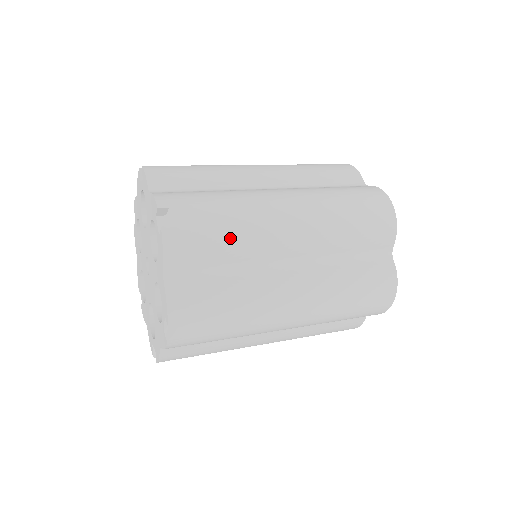
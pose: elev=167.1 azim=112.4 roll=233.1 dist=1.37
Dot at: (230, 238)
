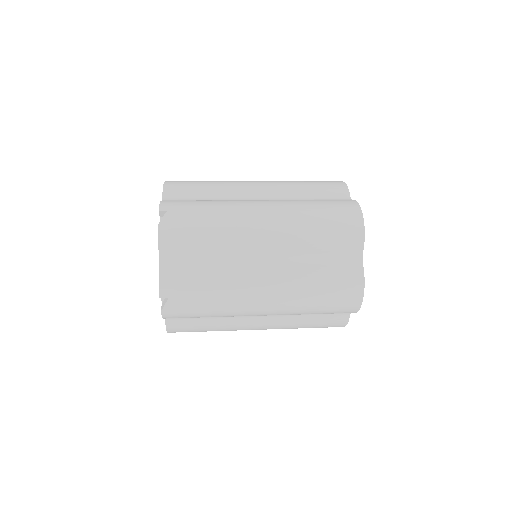
Dot at: (211, 236)
